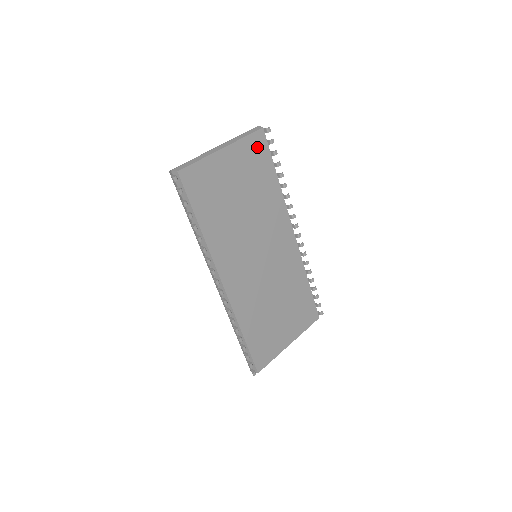
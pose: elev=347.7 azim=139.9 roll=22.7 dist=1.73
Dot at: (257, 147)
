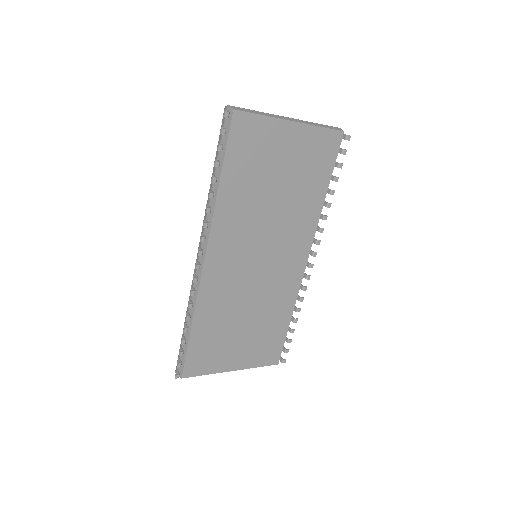
Dot at: (326, 146)
